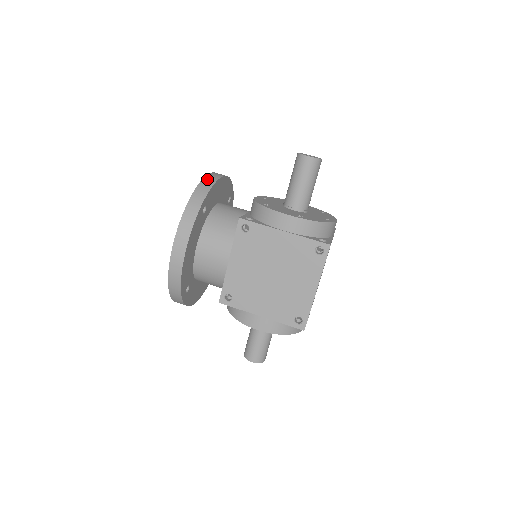
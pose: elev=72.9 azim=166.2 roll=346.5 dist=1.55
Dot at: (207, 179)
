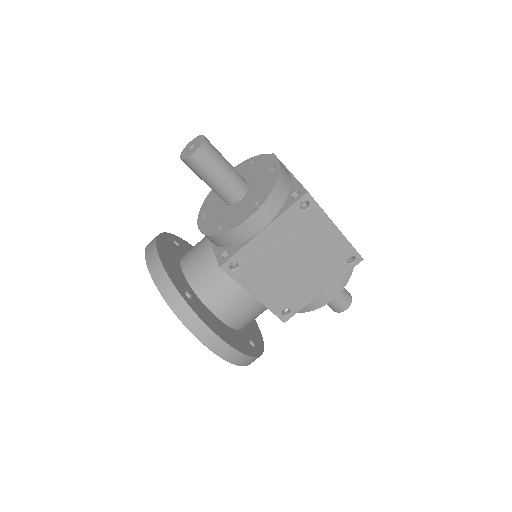
Dot at: (154, 273)
